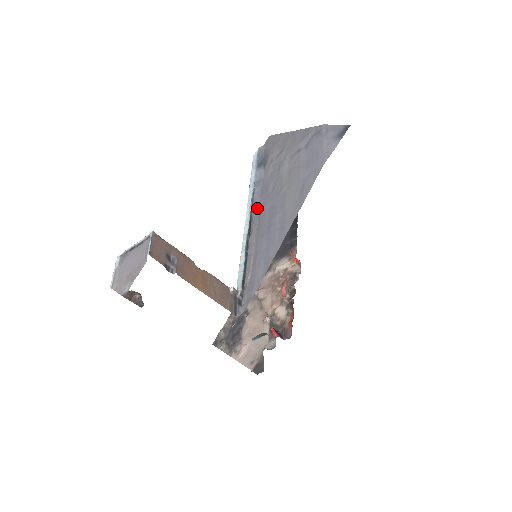
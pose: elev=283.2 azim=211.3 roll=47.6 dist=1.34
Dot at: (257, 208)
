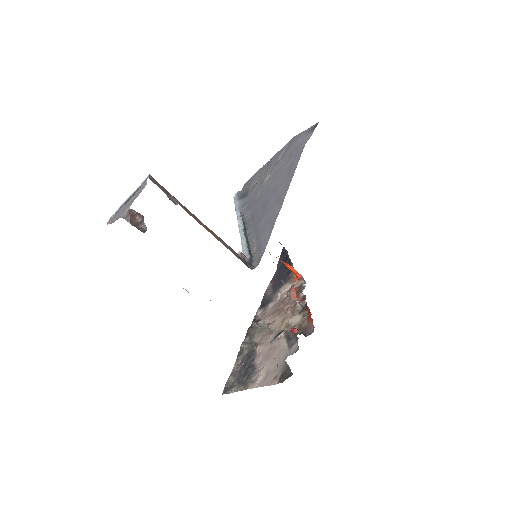
Dot at: (248, 215)
